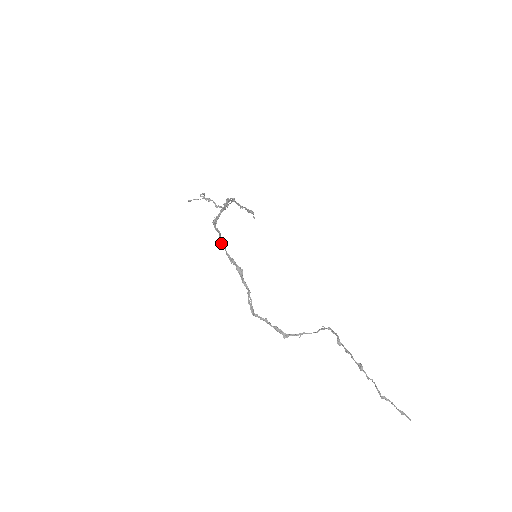
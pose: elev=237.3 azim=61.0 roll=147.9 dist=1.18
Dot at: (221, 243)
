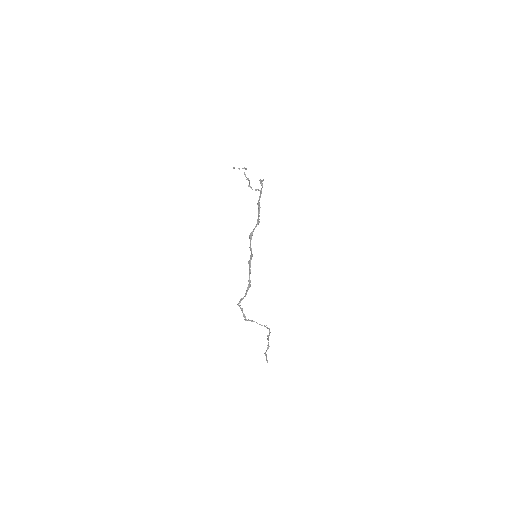
Dot at: (250, 265)
